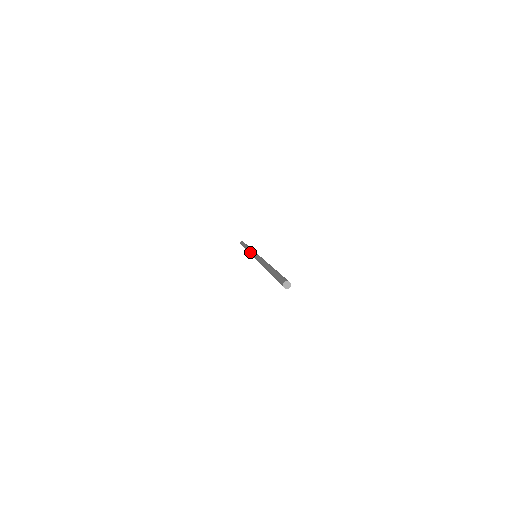
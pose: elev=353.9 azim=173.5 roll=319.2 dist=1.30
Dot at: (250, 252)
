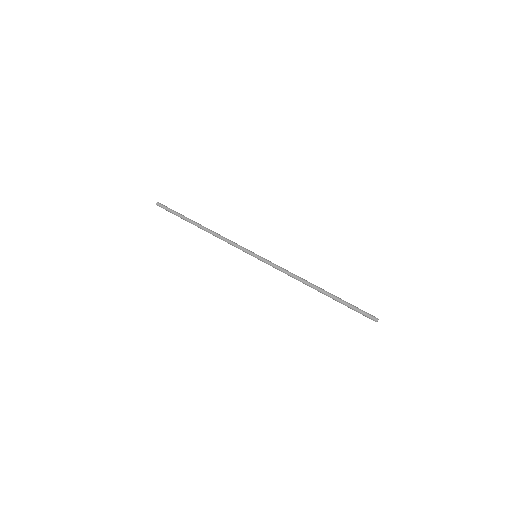
Dot at: (236, 245)
